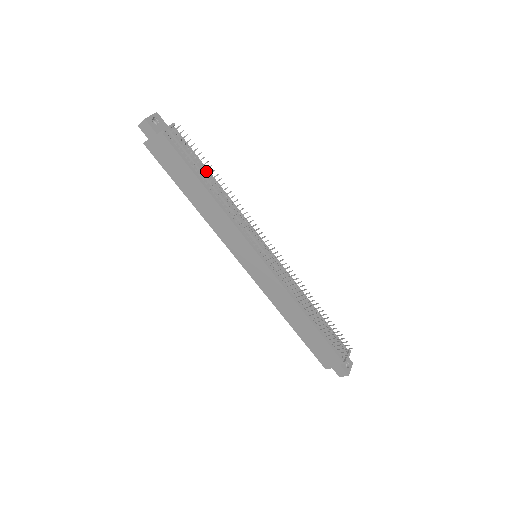
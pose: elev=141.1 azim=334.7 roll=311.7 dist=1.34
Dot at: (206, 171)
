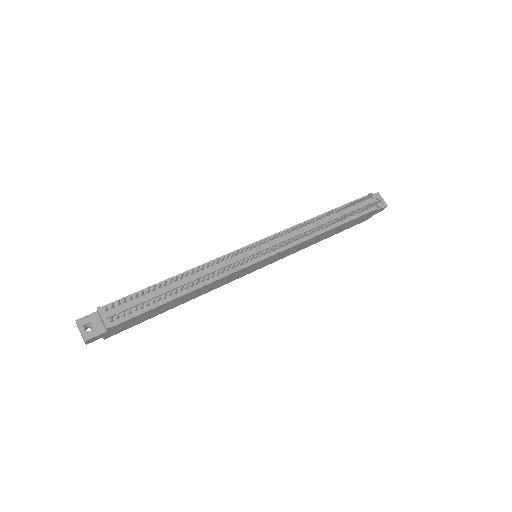
Dot at: (160, 286)
